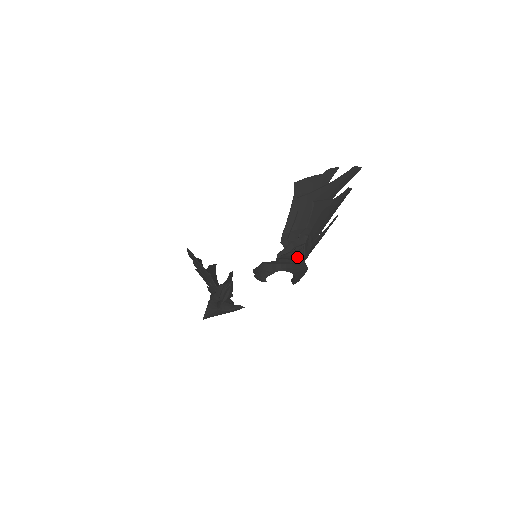
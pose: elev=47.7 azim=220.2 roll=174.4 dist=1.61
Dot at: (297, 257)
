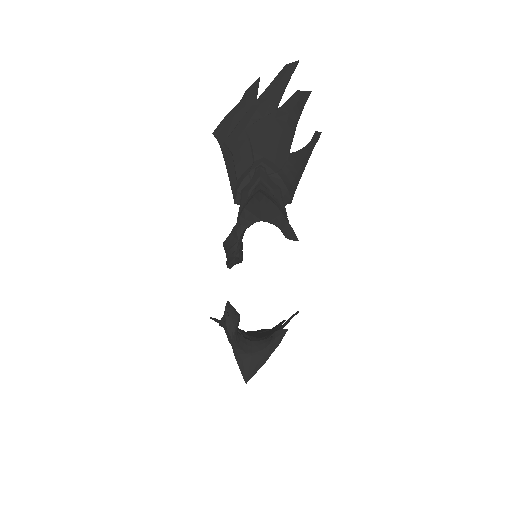
Dot at: occluded
